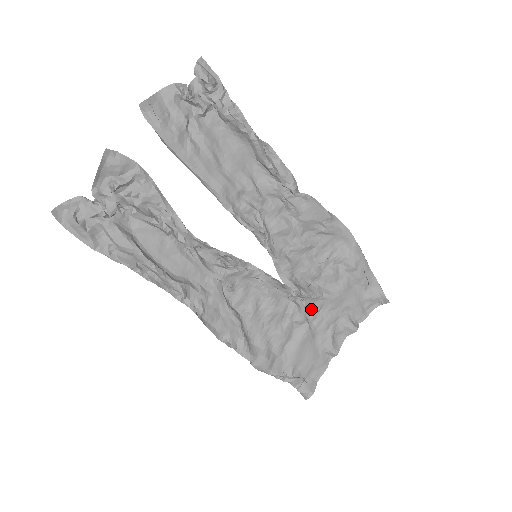
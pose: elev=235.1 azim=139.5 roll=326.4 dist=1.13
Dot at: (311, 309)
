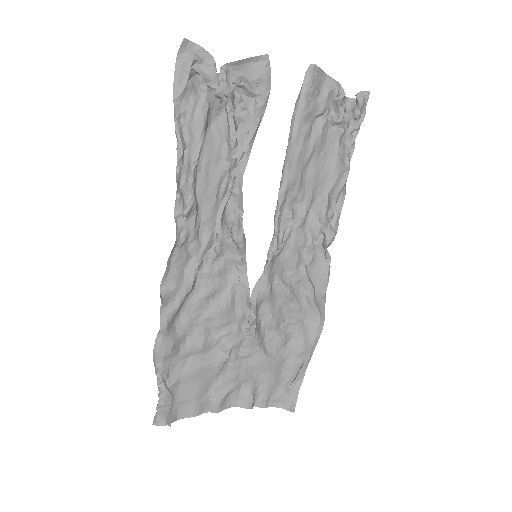
Dot at: (240, 349)
